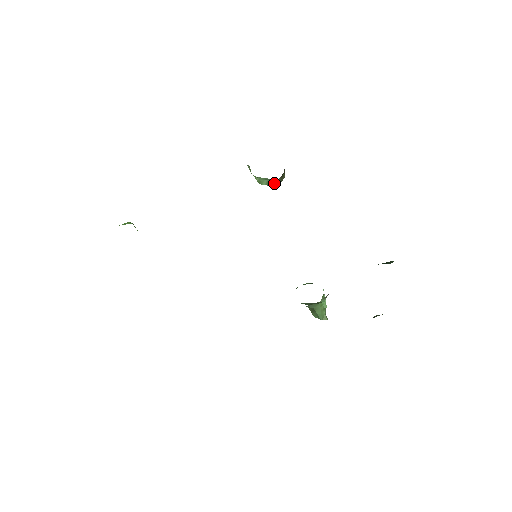
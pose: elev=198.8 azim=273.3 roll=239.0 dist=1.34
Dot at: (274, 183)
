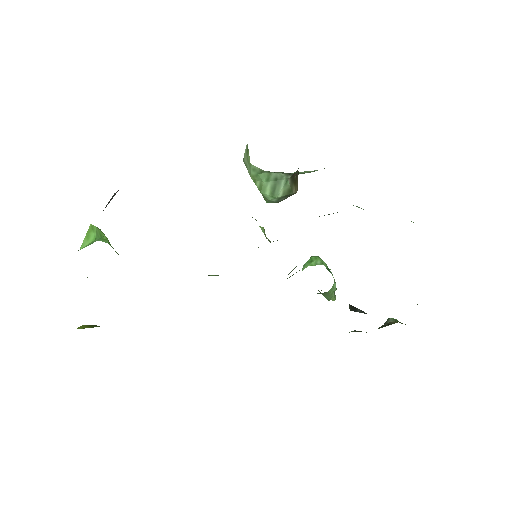
Dot at: (281, 191)
